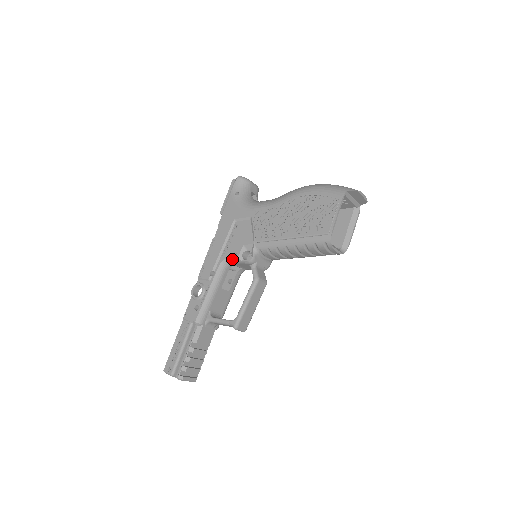
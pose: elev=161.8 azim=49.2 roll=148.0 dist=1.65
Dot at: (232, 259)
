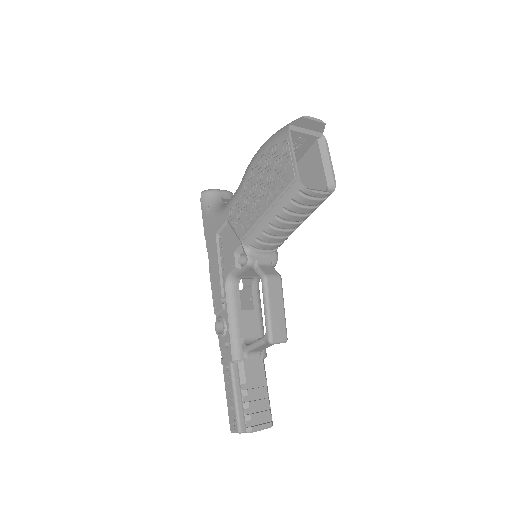
Dot at: (232, 273)
